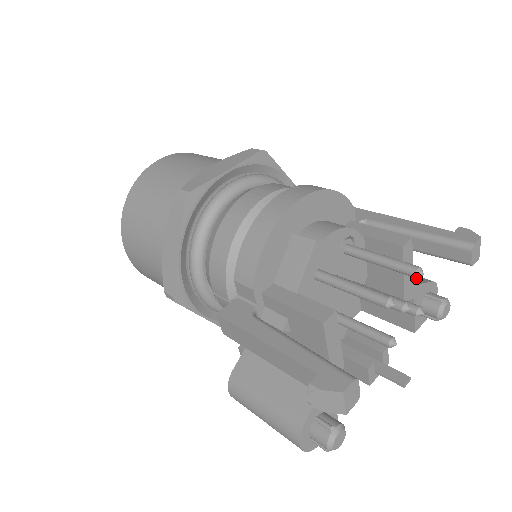
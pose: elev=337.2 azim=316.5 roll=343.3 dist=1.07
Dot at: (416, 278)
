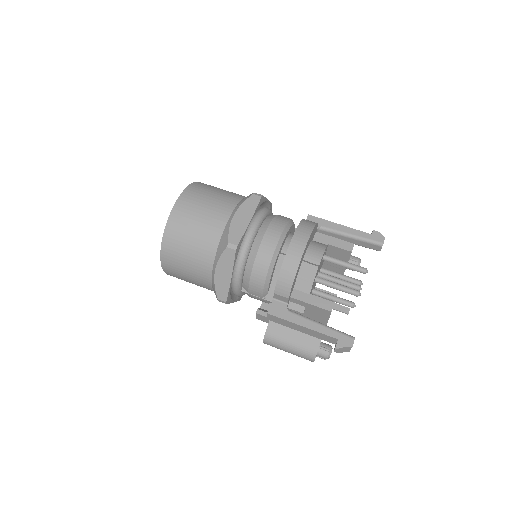
Dot at: occluded
